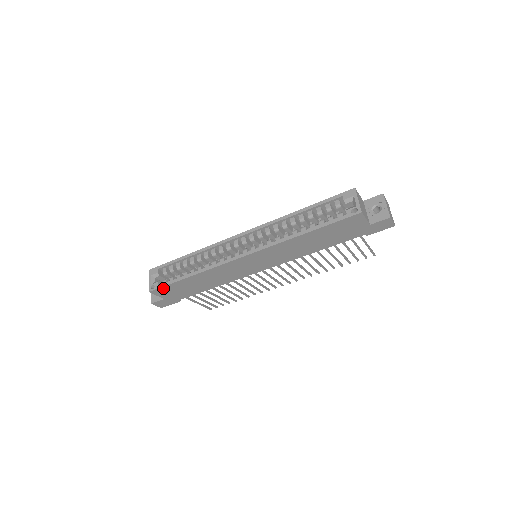
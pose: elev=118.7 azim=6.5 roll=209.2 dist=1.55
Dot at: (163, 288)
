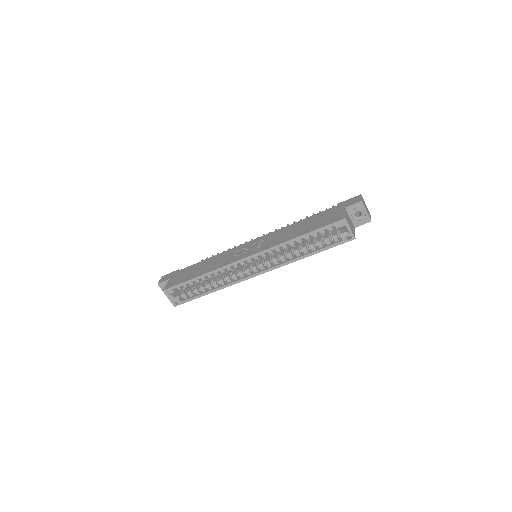
Dot at: (186, 301)
